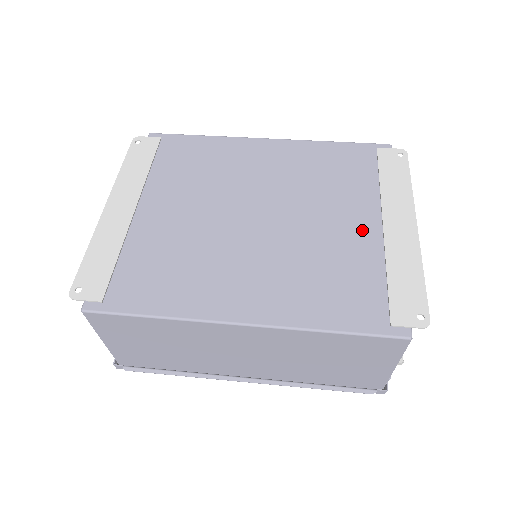
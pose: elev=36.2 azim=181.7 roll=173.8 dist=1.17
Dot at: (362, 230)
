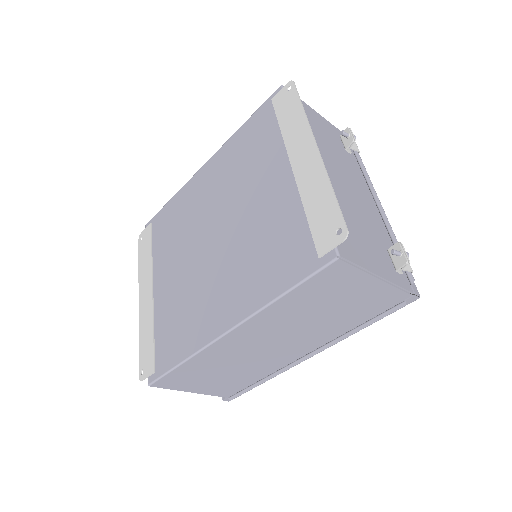
Dot at: (280, 186)
